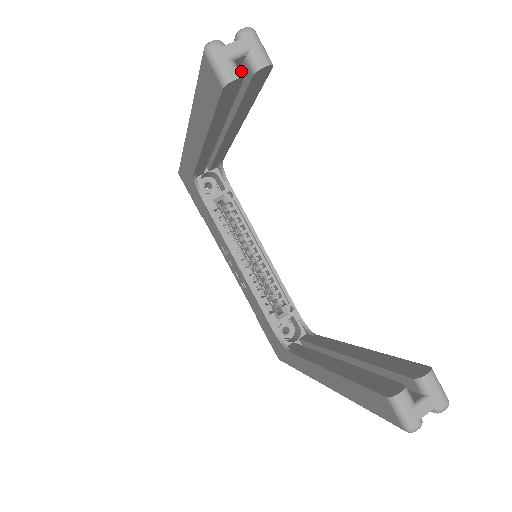
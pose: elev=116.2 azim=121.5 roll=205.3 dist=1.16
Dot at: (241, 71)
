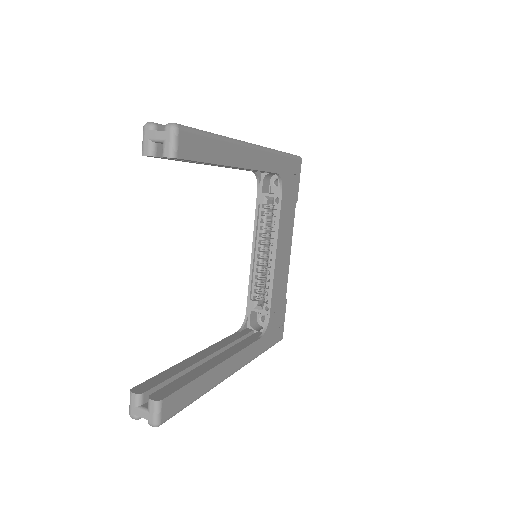
Dot at: occluded
